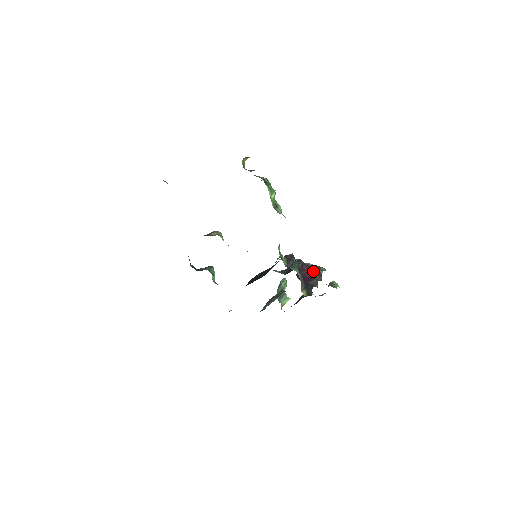
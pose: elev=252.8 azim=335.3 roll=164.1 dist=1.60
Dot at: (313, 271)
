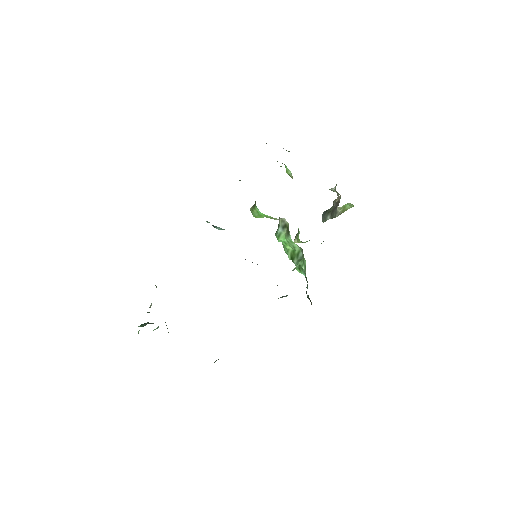
Dot at: occluded
